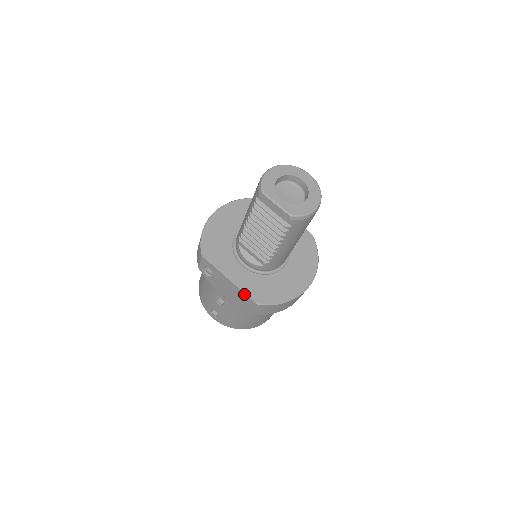
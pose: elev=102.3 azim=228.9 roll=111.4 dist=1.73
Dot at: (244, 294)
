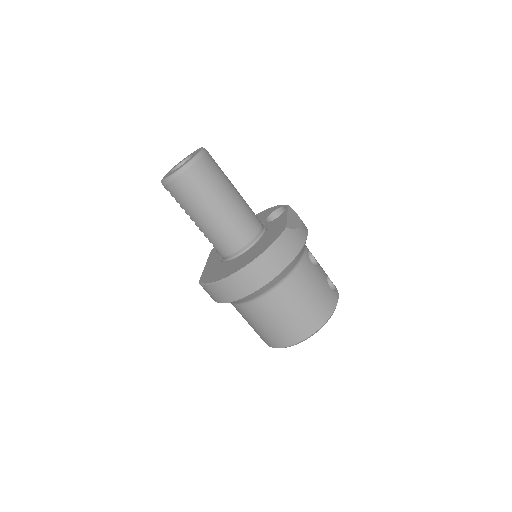
Dot at: occluded
